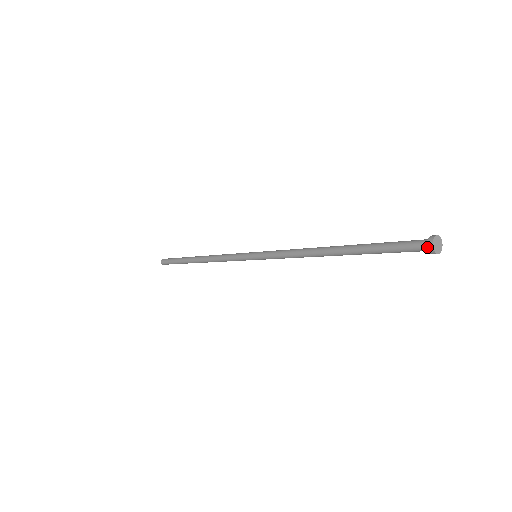
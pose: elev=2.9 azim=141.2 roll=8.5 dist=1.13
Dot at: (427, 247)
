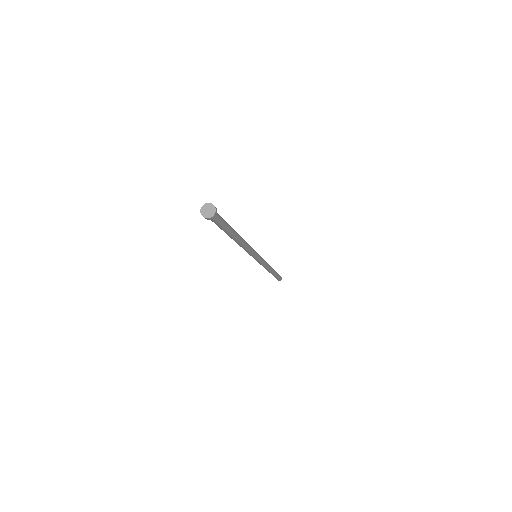
Dot at: occluded
